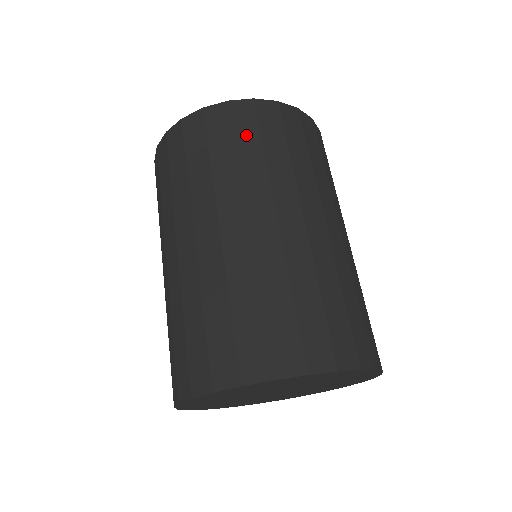
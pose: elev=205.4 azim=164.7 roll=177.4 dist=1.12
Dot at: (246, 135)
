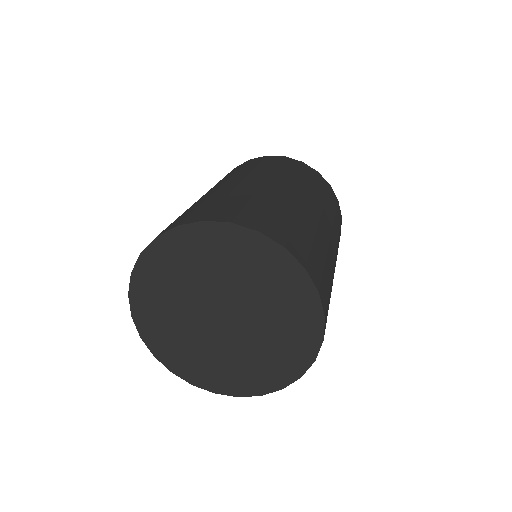
Dot at: (332, 201)
